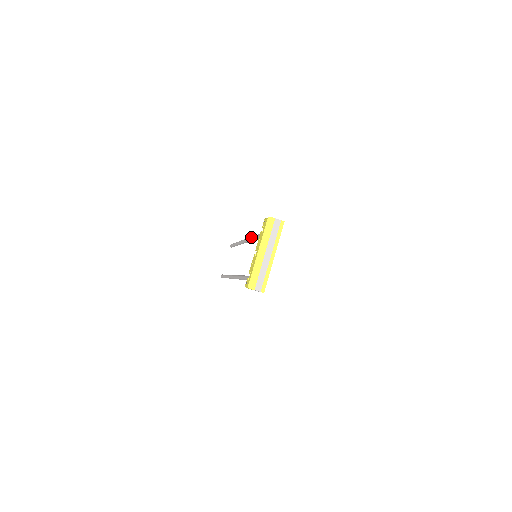
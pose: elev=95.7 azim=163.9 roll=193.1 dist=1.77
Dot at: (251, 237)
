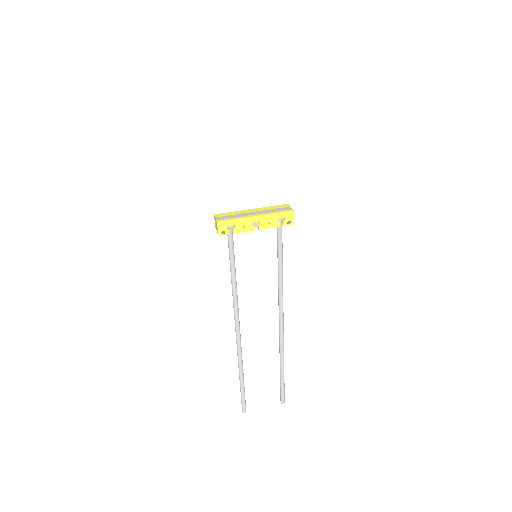
Dot at: occluded
